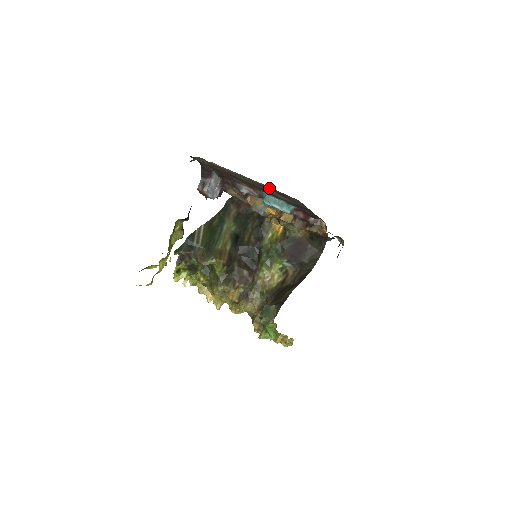
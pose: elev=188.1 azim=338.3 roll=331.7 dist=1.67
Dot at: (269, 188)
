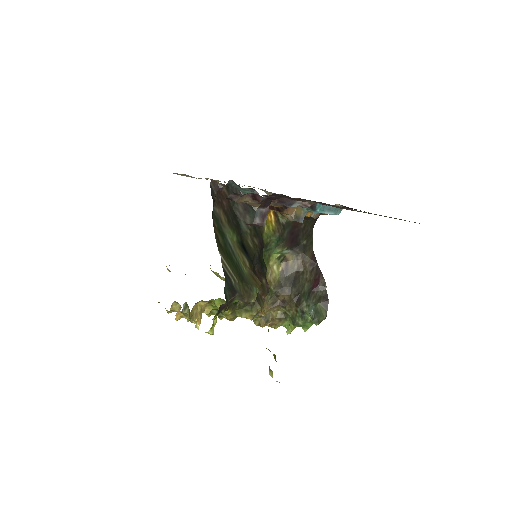
Dot at: occluded
